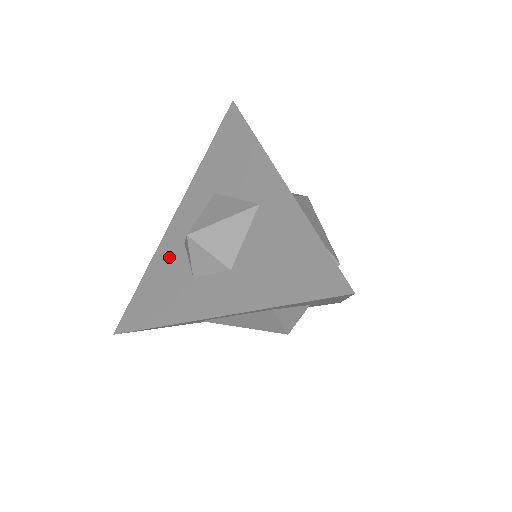
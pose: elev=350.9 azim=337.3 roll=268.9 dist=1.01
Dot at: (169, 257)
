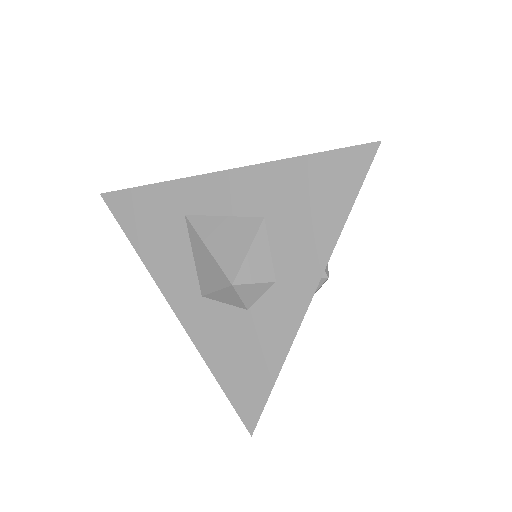
Dot at: occluded
